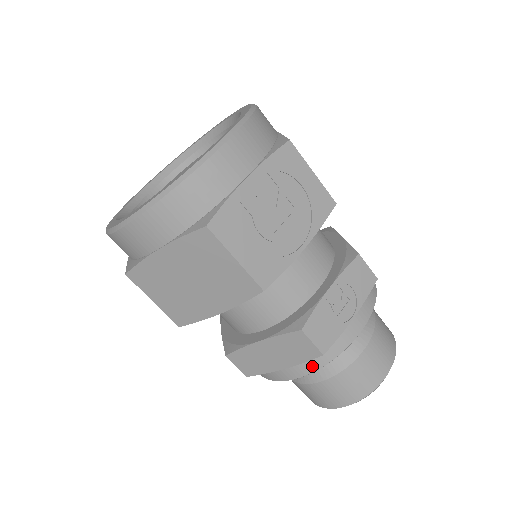
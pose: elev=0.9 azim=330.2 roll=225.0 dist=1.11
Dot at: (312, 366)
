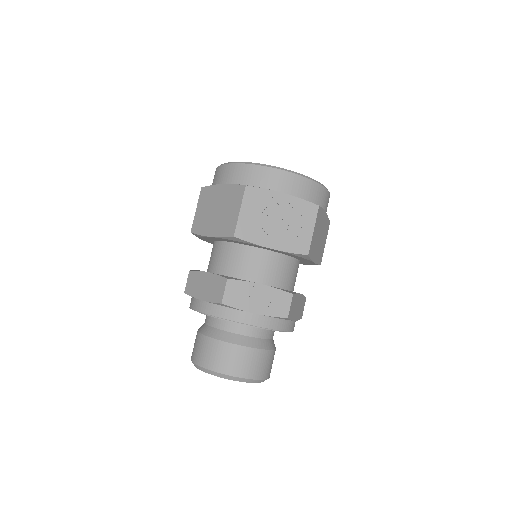
Dot at: (212, 310)
